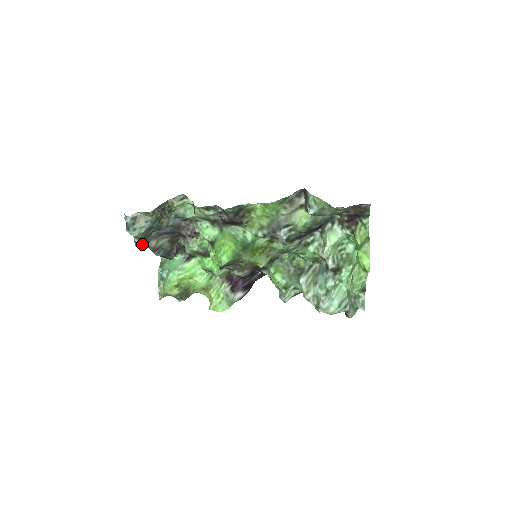
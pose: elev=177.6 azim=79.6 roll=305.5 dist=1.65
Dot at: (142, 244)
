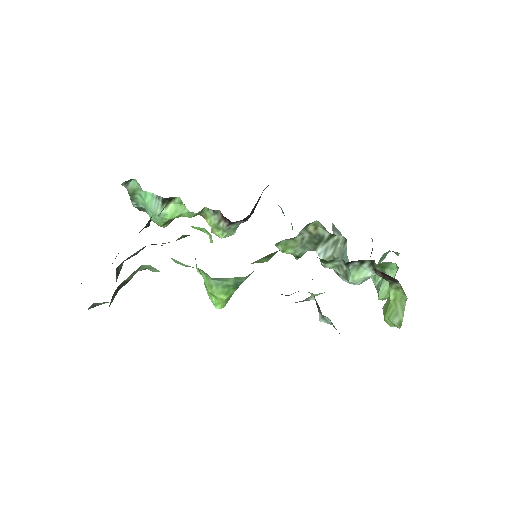
Dot at: occluded
